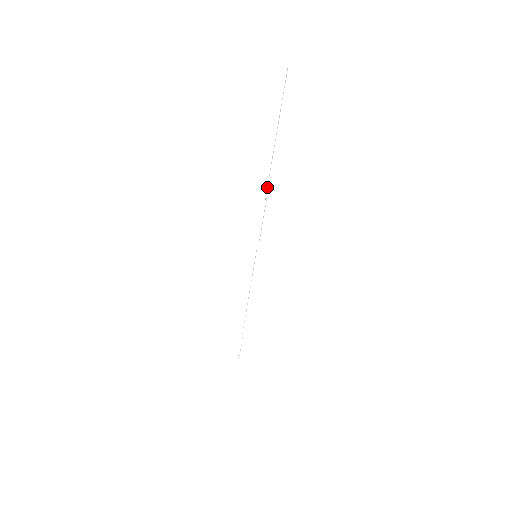
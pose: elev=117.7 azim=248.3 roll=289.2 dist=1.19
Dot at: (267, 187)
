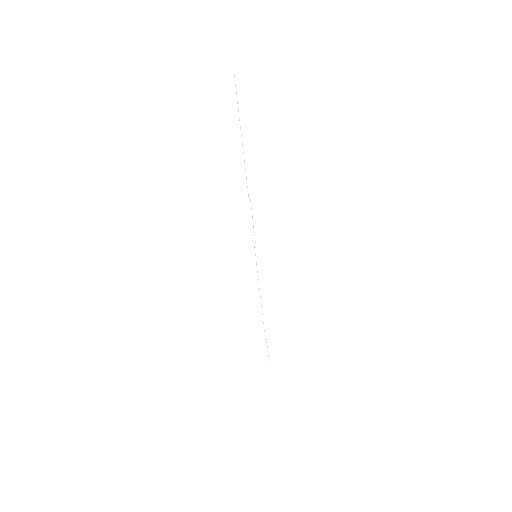
Dot at: (247, 187)
